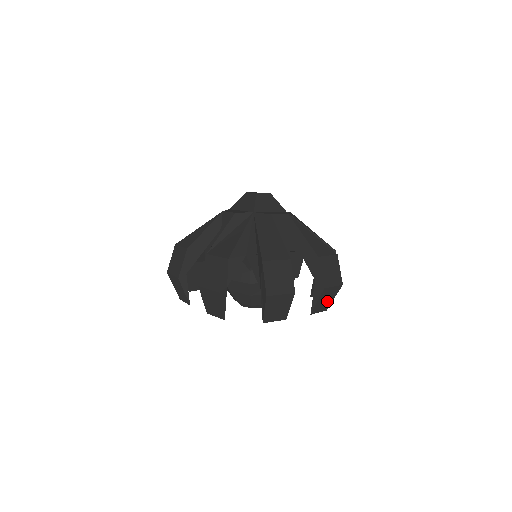
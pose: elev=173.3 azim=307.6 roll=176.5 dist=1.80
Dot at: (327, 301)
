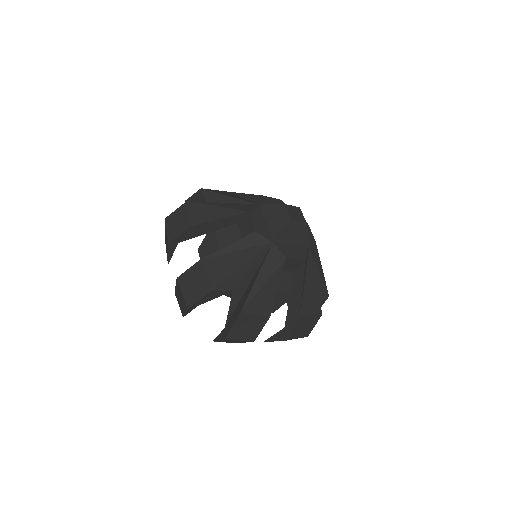
Dot at: occluded
